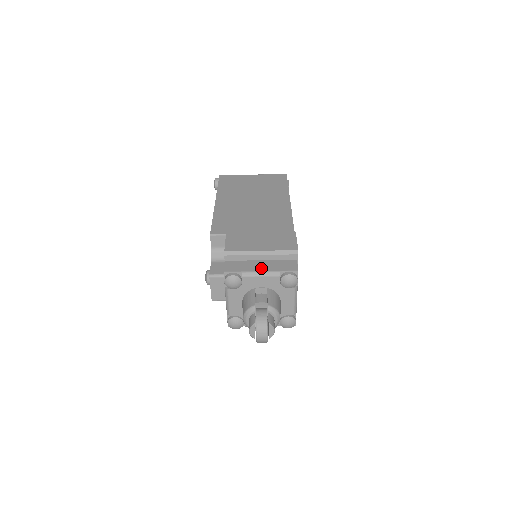
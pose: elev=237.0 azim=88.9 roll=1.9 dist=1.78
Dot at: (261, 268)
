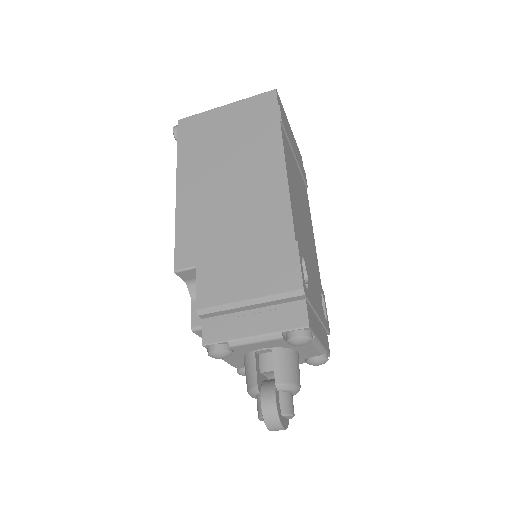
Dot at: (253, 329)
